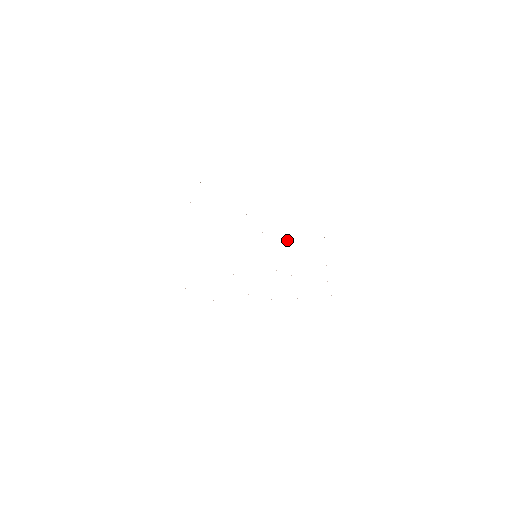
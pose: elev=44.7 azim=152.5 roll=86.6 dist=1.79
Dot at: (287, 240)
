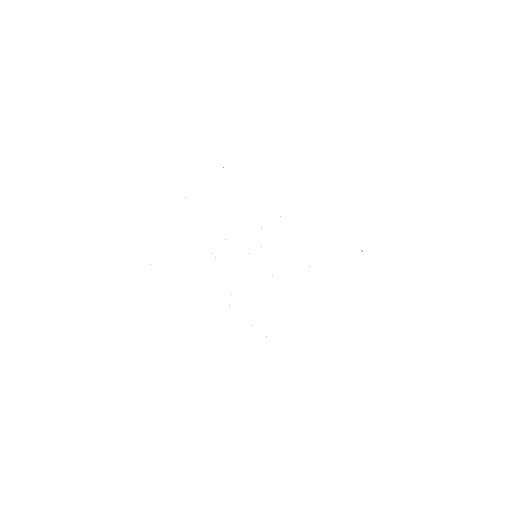
Dot at: occluded
